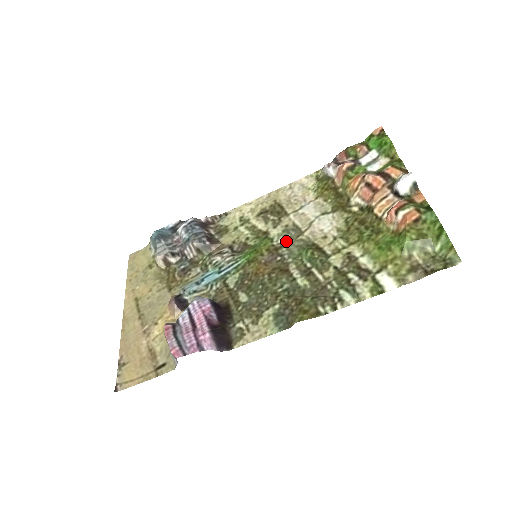
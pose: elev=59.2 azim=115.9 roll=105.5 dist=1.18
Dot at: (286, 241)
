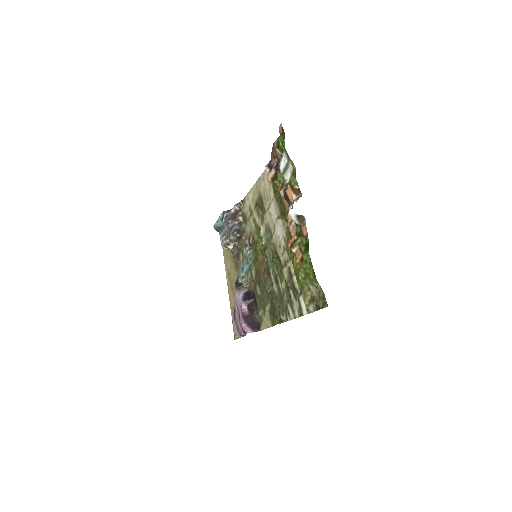
Dot at: (267, 242)
